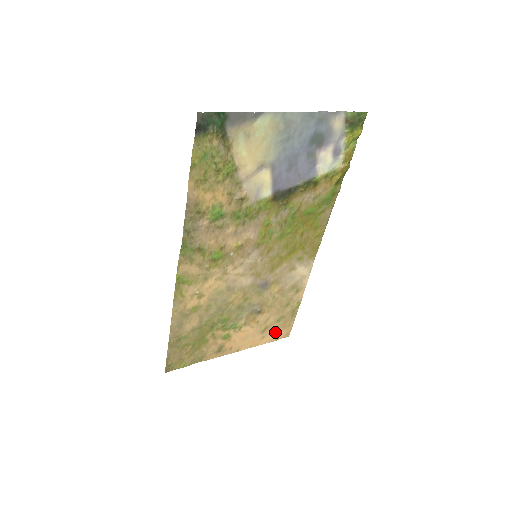
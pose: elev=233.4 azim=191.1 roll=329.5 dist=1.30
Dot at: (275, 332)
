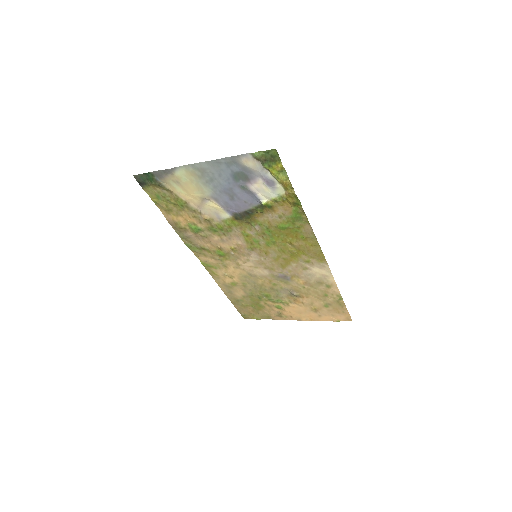
Dot at: (331, 314)
